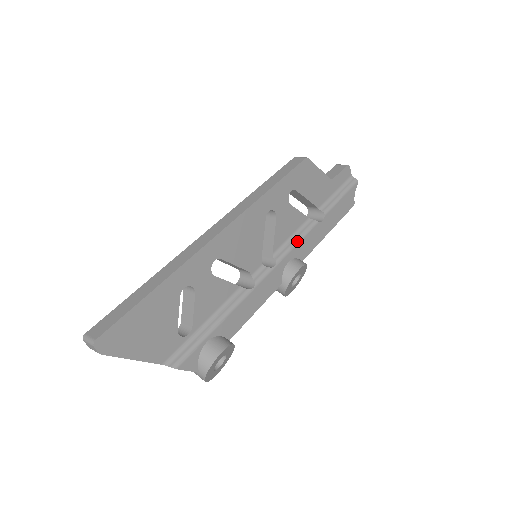
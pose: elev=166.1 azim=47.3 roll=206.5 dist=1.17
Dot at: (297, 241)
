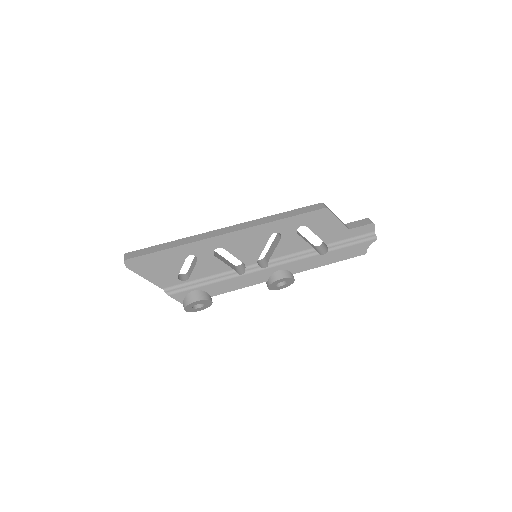
Dot at: (293, 260)
